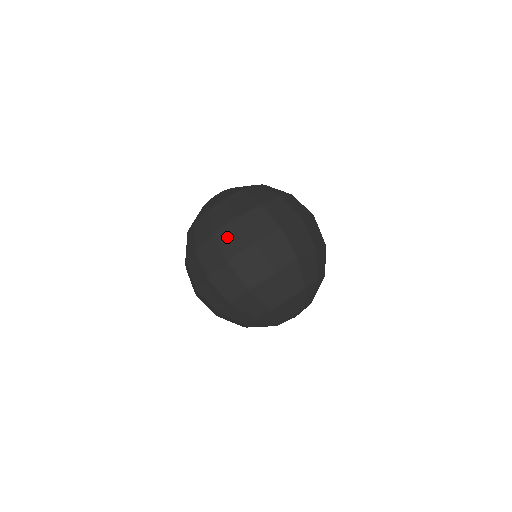
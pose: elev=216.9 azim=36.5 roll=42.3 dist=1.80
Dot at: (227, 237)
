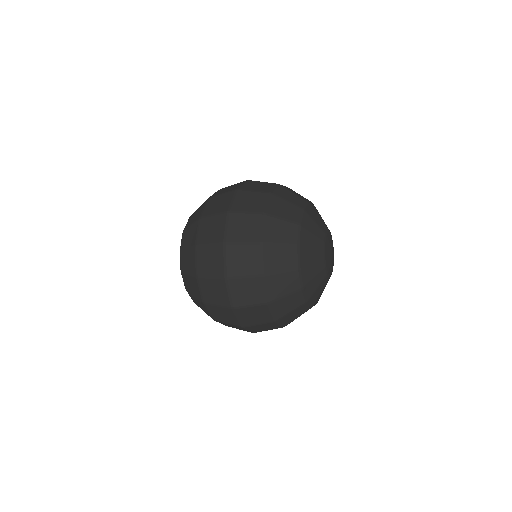
Dot at: (205, 266)
